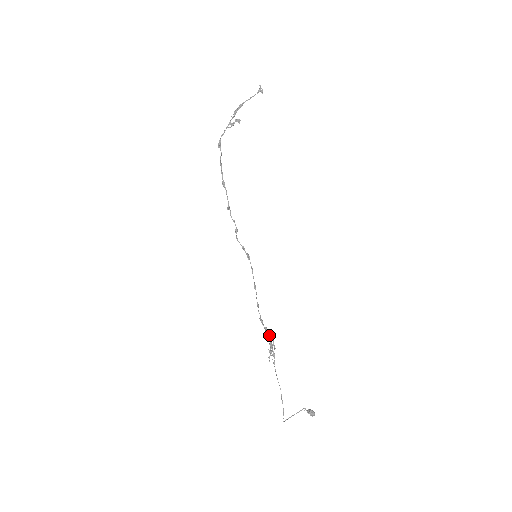
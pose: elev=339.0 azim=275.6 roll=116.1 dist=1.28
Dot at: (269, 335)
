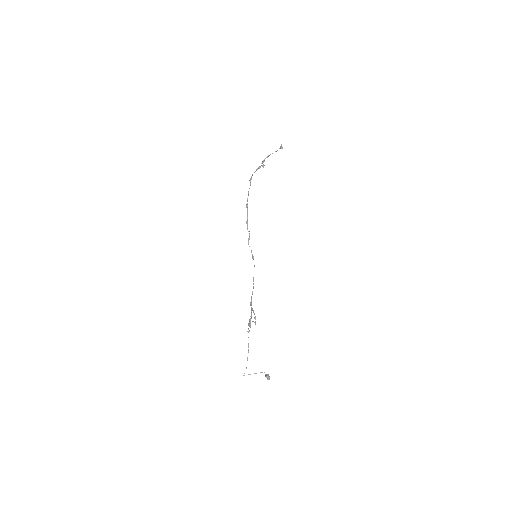
Dot at: (251, 312)
